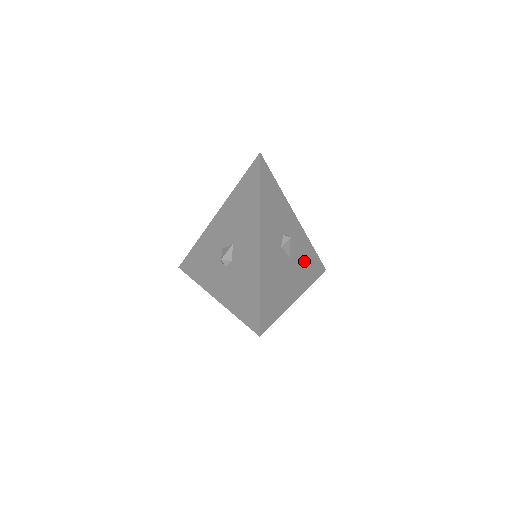
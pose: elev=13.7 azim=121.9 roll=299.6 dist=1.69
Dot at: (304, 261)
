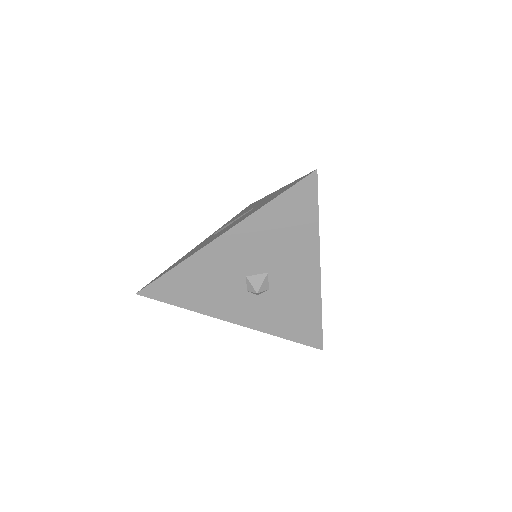
Dot at: occluded
